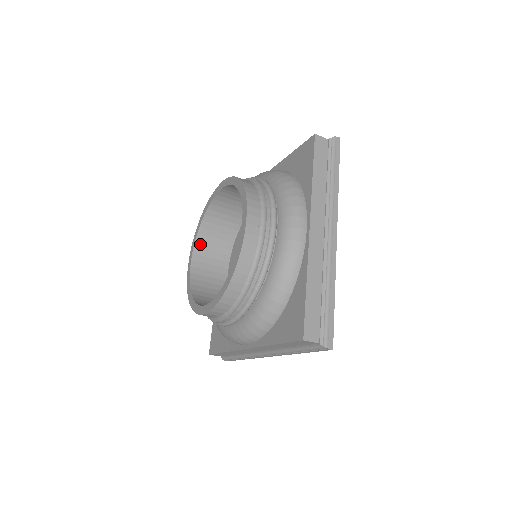
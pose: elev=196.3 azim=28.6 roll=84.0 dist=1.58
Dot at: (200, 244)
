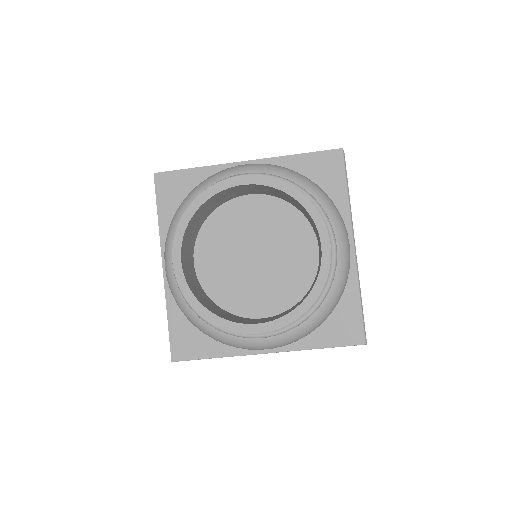
Dot at: (184, 240)
